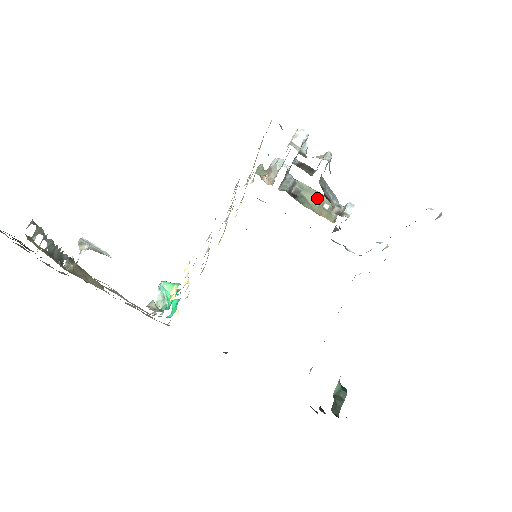
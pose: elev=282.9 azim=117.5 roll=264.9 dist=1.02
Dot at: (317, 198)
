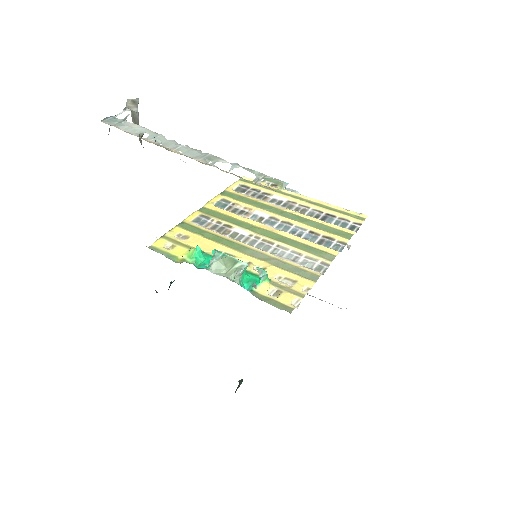
Dot at: occluded
